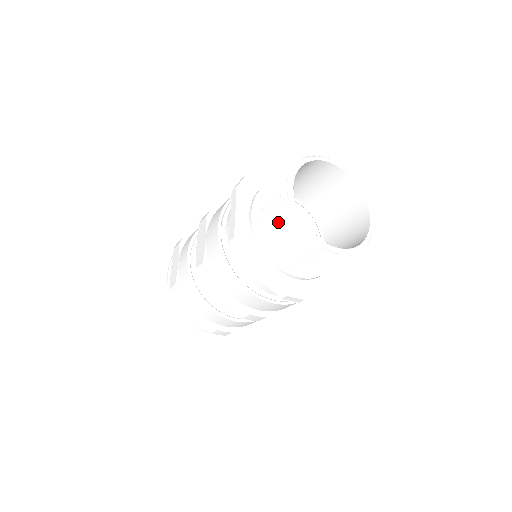
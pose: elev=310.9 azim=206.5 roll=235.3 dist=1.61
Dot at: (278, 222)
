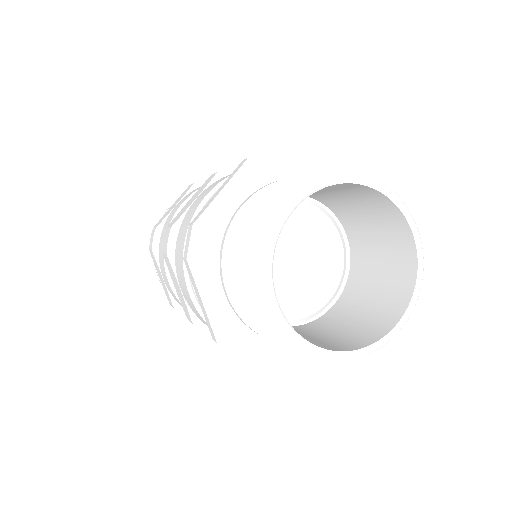
Dot at: (248, 244)
